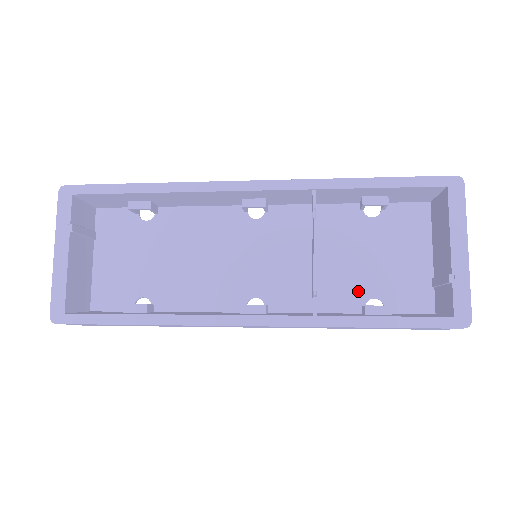
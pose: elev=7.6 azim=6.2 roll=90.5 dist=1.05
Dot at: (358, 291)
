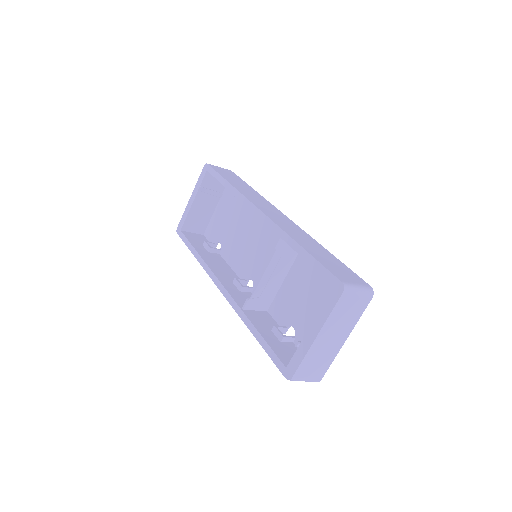
Dot at: (289, 316)
